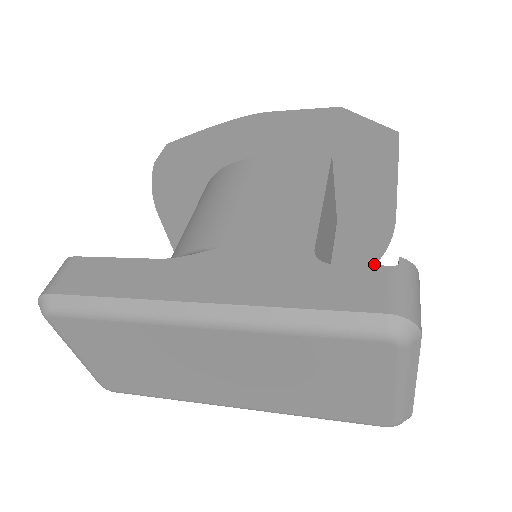
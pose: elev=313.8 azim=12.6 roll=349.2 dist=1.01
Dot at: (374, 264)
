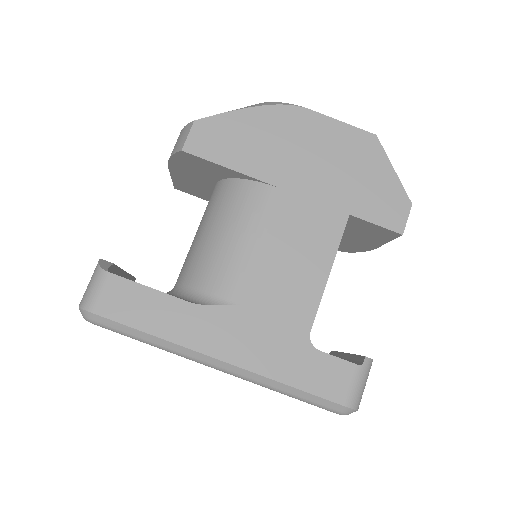
Dot at: occluded
